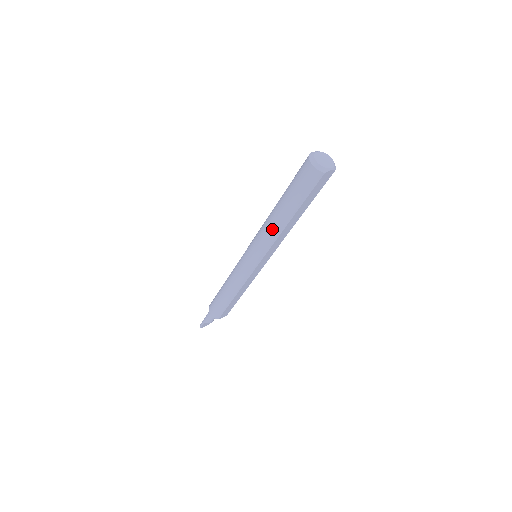
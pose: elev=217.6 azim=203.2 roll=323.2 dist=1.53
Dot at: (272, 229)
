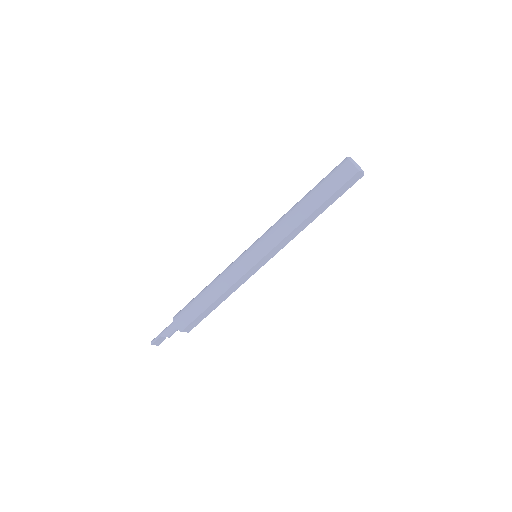
Dot at: (291, 220)
